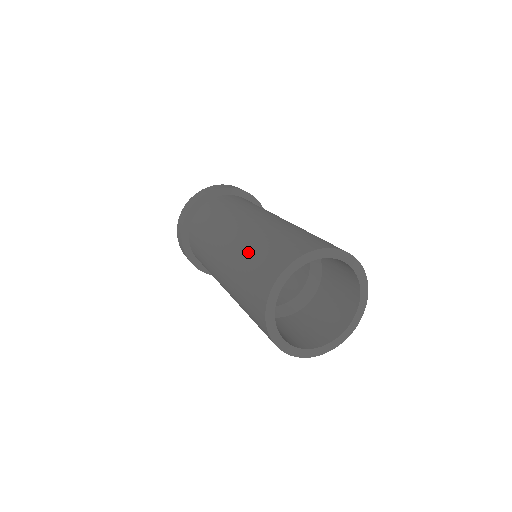
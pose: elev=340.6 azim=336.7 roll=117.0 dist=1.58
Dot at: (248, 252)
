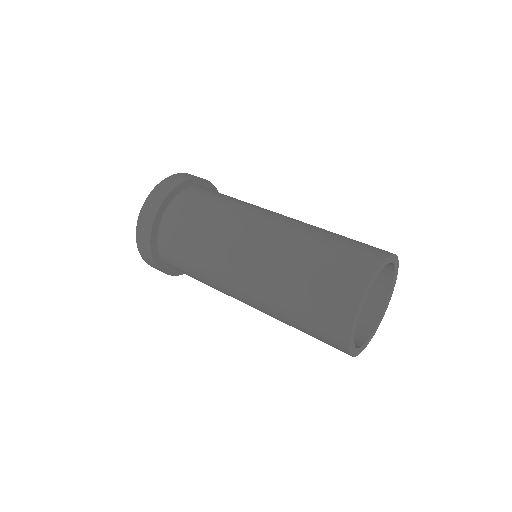
Dot at: (301, 261)
